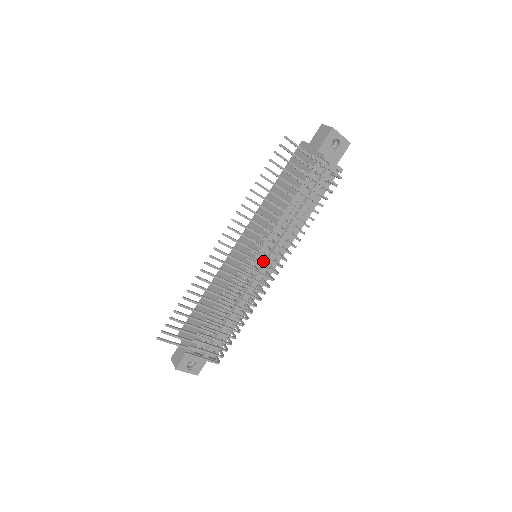
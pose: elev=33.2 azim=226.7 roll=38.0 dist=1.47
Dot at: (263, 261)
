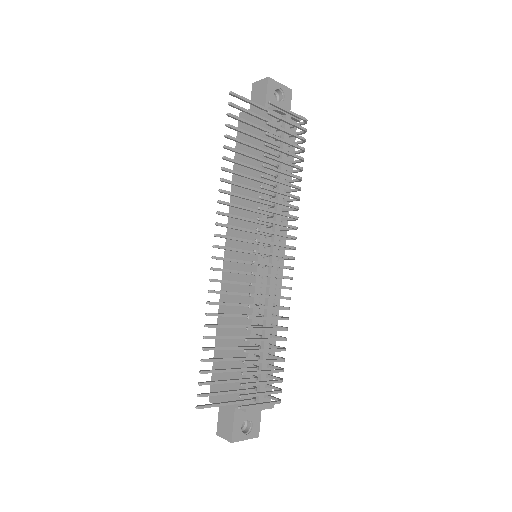
Dot at: occluded
